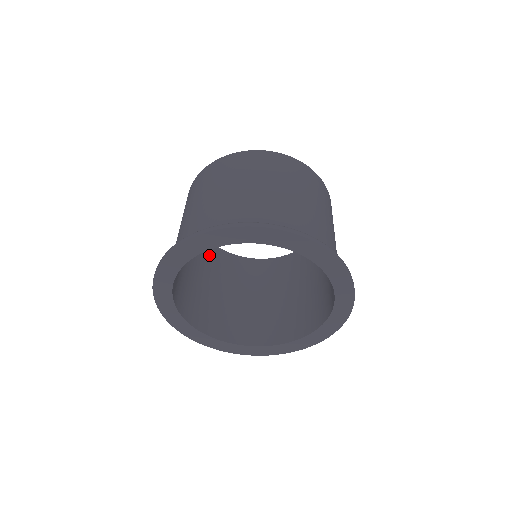
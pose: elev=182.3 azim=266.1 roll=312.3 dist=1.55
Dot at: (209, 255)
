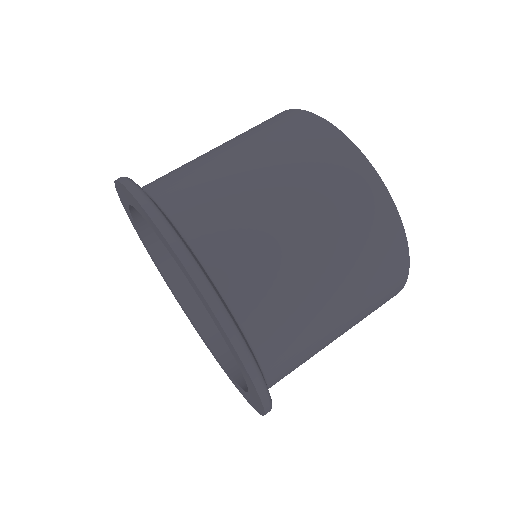
Dot at: occluded
